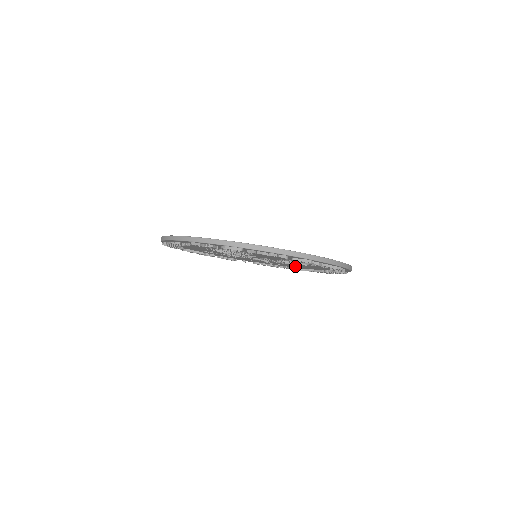
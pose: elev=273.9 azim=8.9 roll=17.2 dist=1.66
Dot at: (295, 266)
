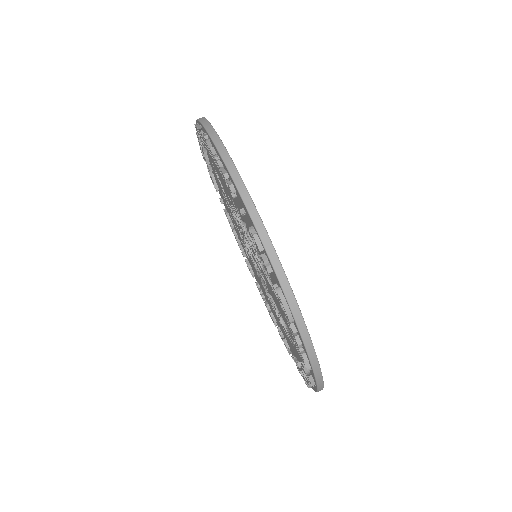
Dot at: occluded
